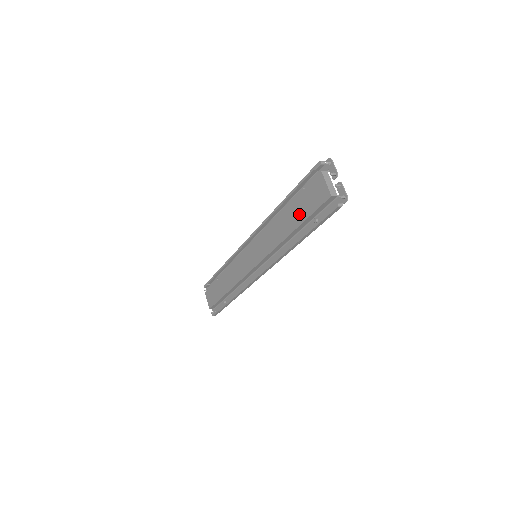
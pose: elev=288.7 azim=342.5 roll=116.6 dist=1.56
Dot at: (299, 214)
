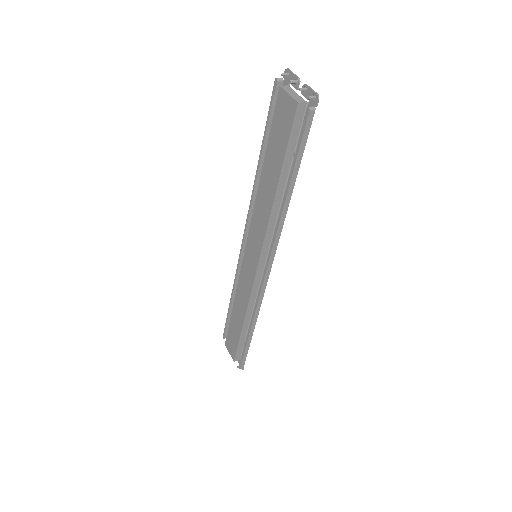
Dot at: (276, 159)
